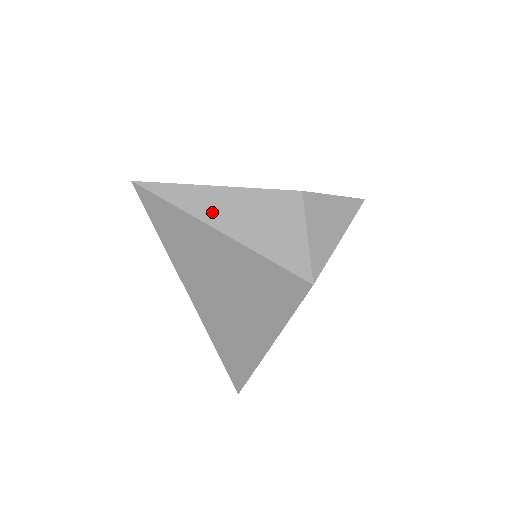
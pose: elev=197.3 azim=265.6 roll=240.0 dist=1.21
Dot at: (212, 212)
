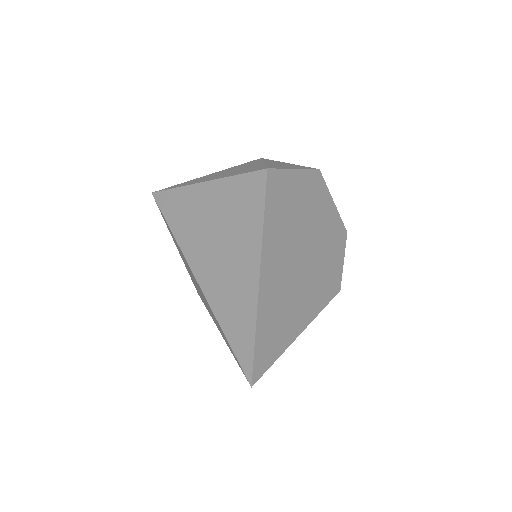
Dot at: (199, 181)
